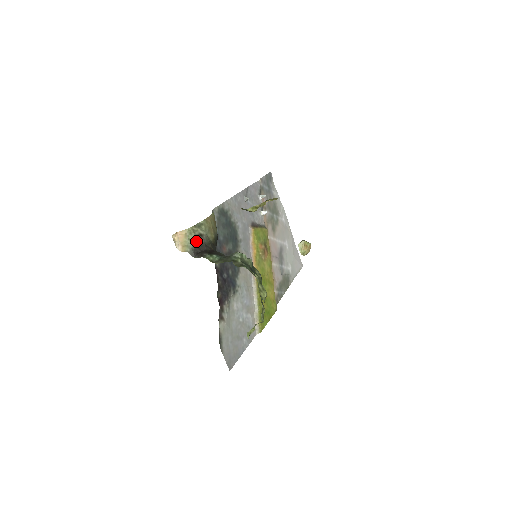
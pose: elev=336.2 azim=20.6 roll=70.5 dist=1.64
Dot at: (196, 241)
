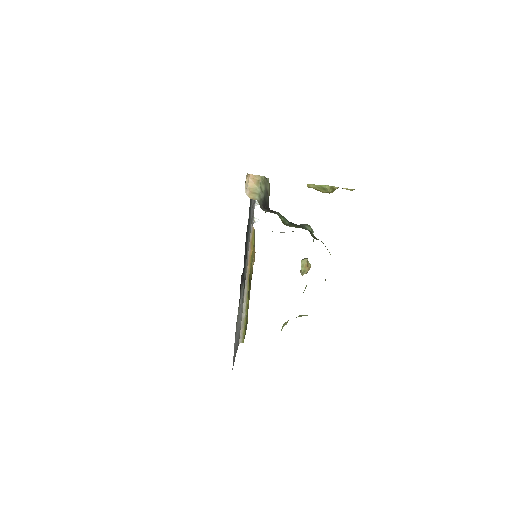
Dot at: (265, 194)
